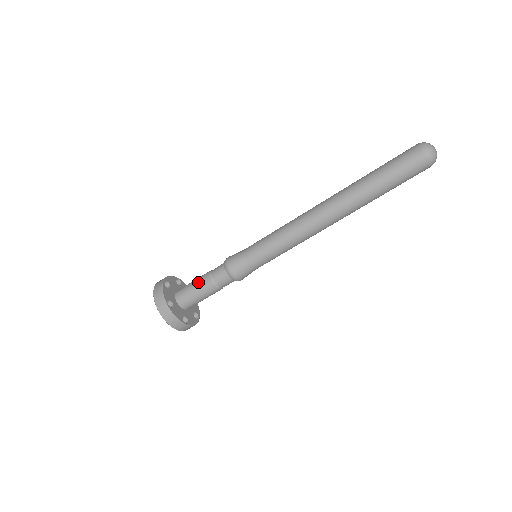
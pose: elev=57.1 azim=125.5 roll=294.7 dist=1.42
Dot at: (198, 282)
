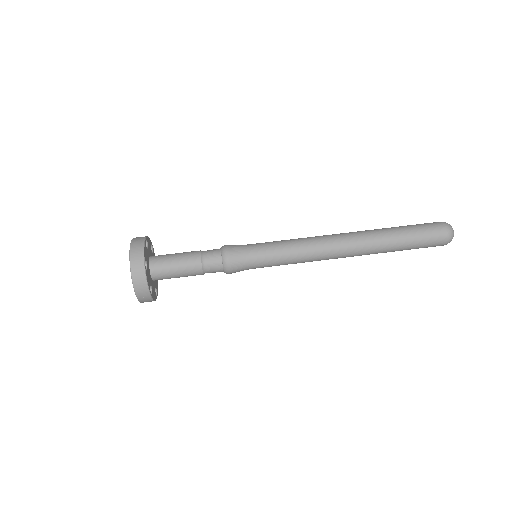
Dot at: (185, 252)
